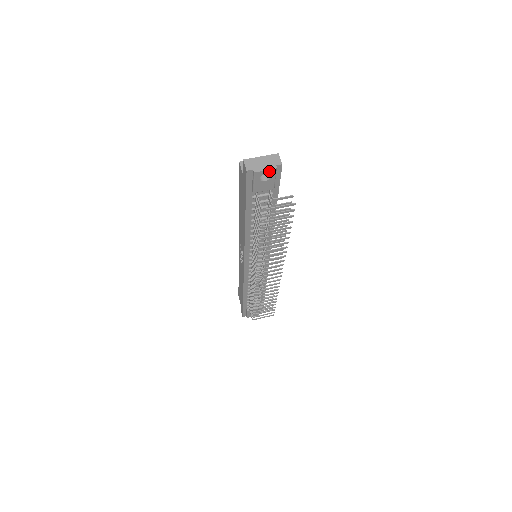
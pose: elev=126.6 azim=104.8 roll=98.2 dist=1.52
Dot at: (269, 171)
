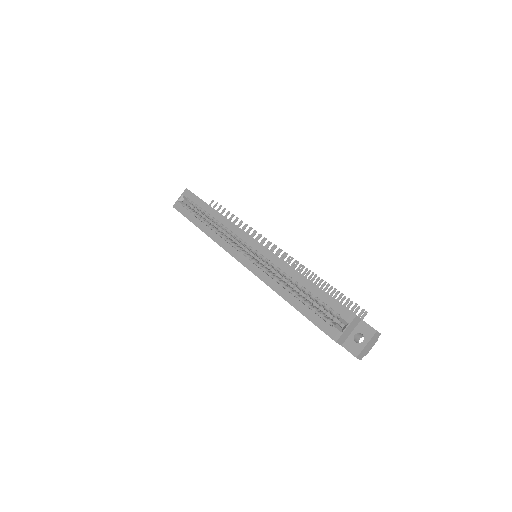
Dot at: (372, 344)
